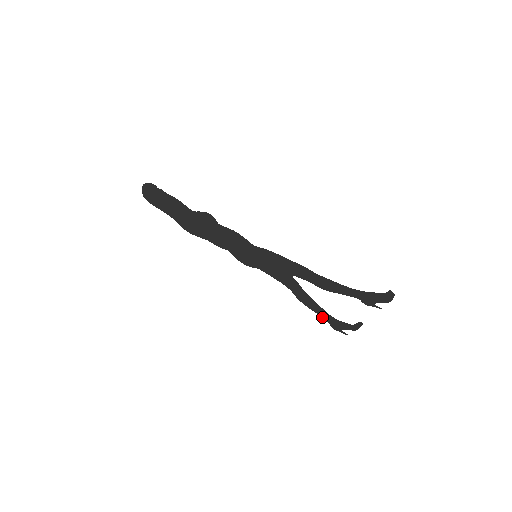
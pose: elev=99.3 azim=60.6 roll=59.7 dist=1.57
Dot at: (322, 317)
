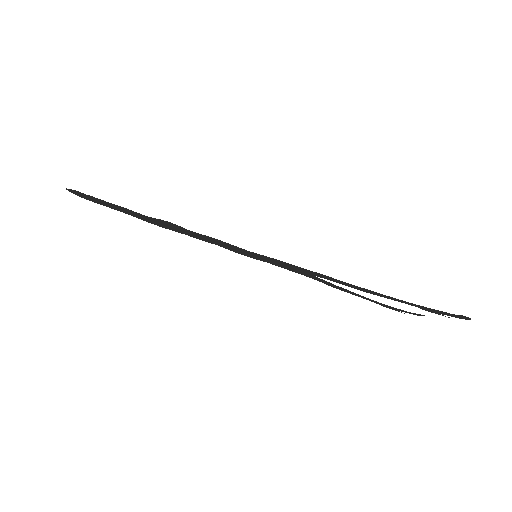
Dot at: occluded
